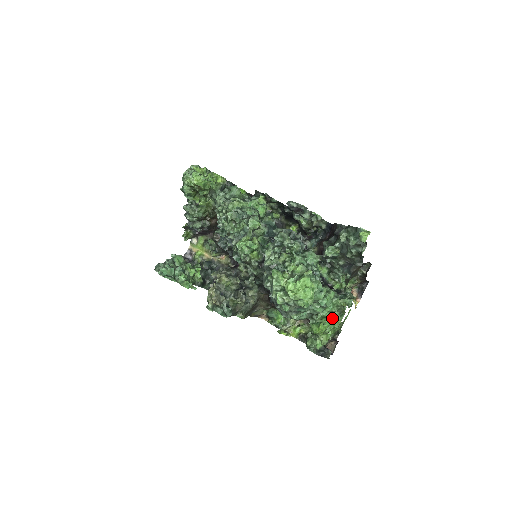
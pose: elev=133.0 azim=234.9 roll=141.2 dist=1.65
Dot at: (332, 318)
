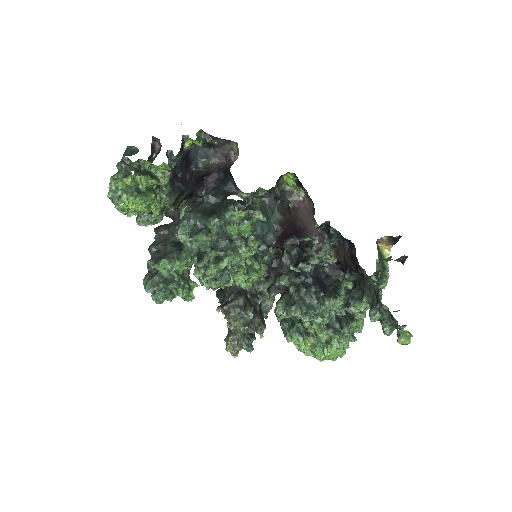
Dot at: occluded
